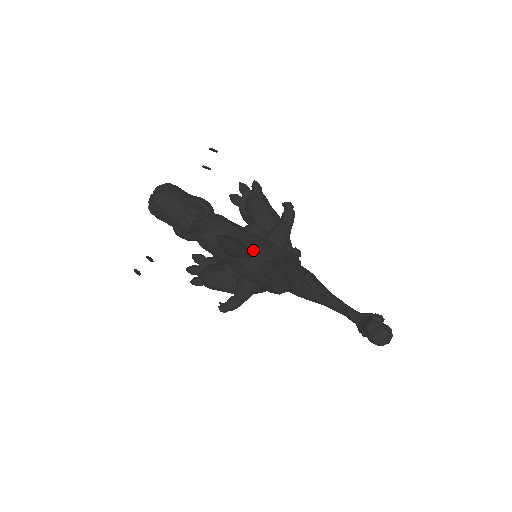
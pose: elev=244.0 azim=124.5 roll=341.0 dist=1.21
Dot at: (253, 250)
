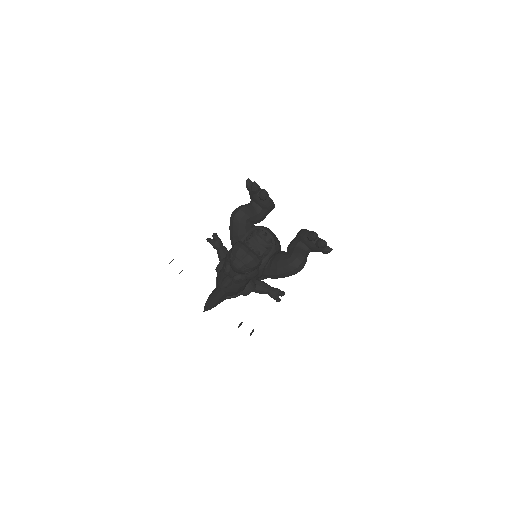
Dot at: occluded
